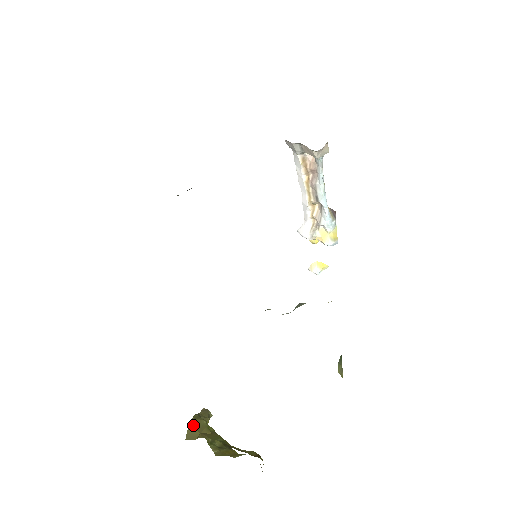
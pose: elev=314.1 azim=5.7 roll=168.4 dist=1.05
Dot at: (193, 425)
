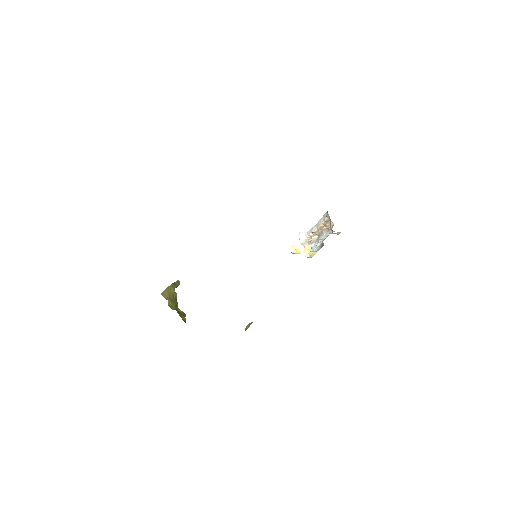
Dot at: (168, 290)
